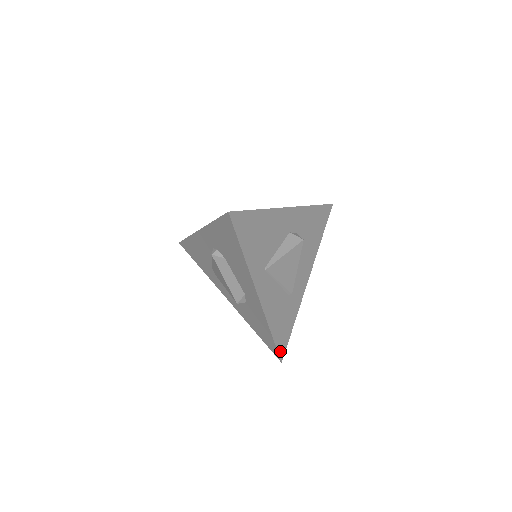
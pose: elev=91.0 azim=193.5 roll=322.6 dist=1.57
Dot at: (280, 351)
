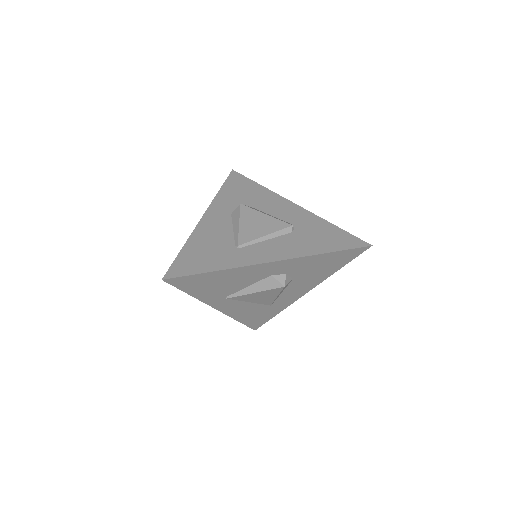
Dot at: (253, 326)
